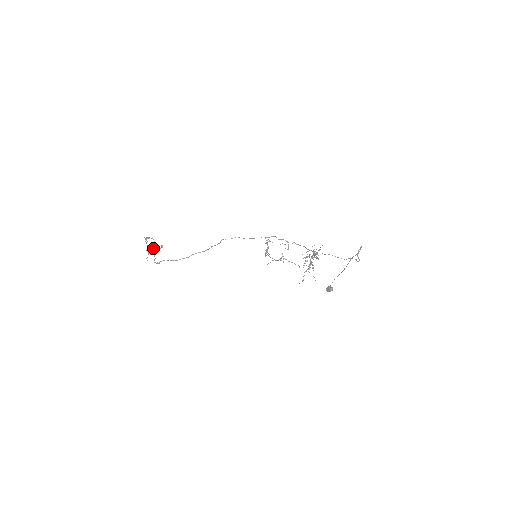
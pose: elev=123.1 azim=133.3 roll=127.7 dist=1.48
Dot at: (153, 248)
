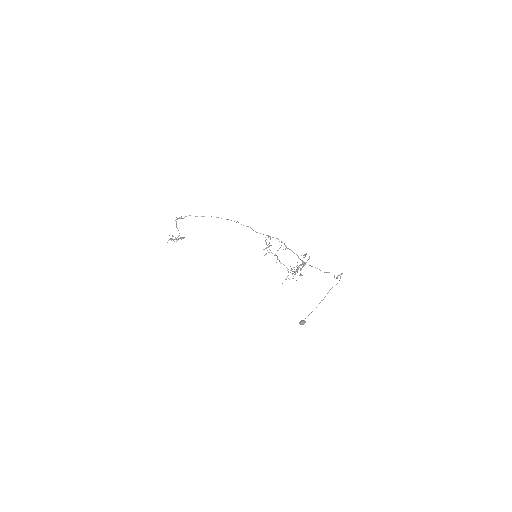
Dot at: occluded
